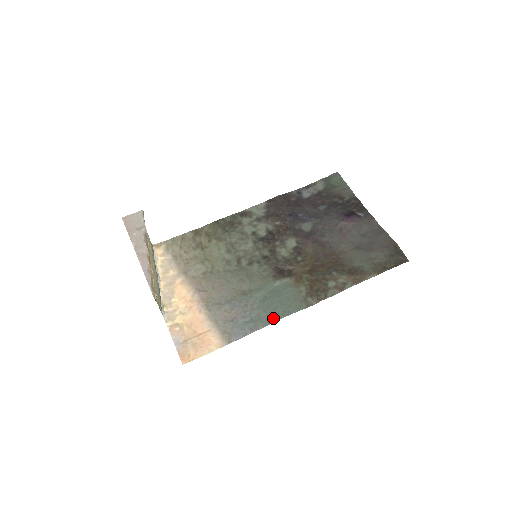
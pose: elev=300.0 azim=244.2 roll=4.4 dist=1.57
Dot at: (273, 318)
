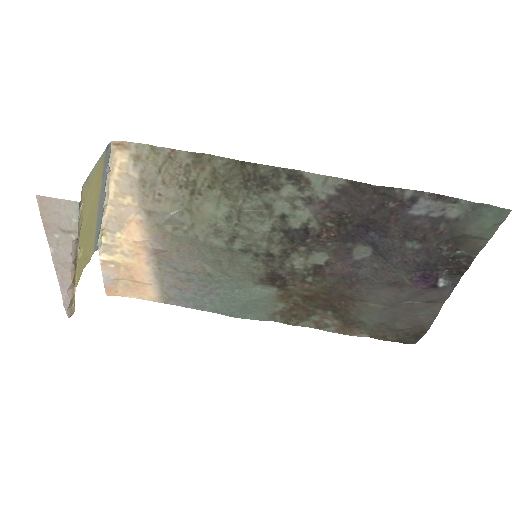
Dot at: (225, 312)
